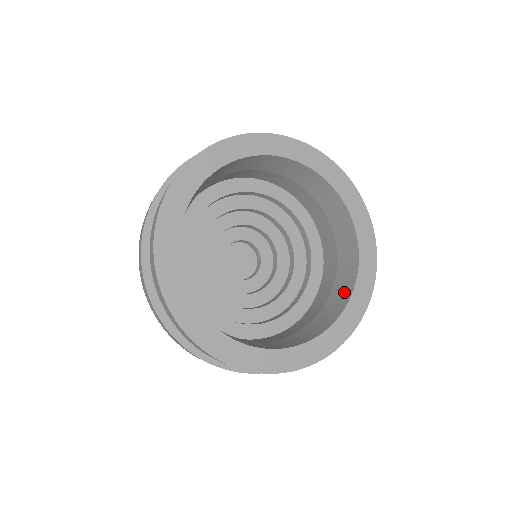
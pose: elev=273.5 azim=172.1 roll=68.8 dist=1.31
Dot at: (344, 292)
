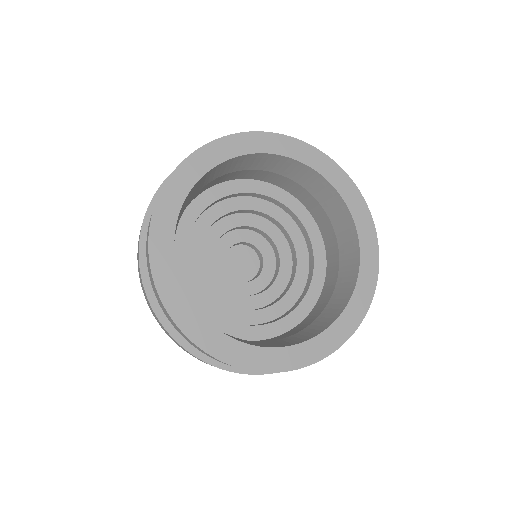
Dot at: (351, 250)
